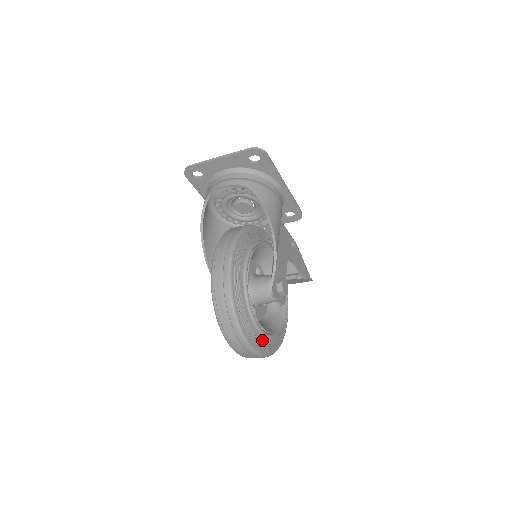
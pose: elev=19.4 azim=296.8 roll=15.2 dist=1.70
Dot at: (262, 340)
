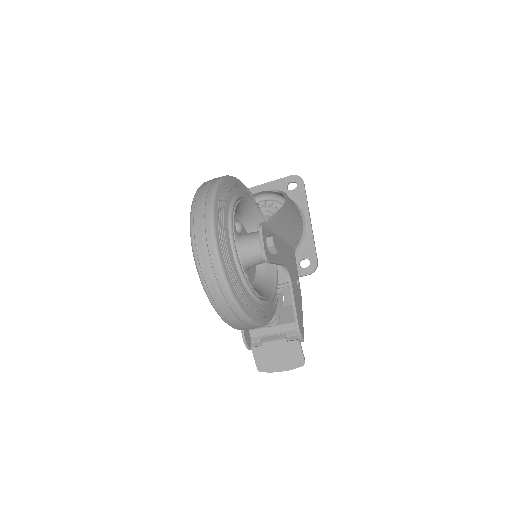
Dot at: (227, 240)
